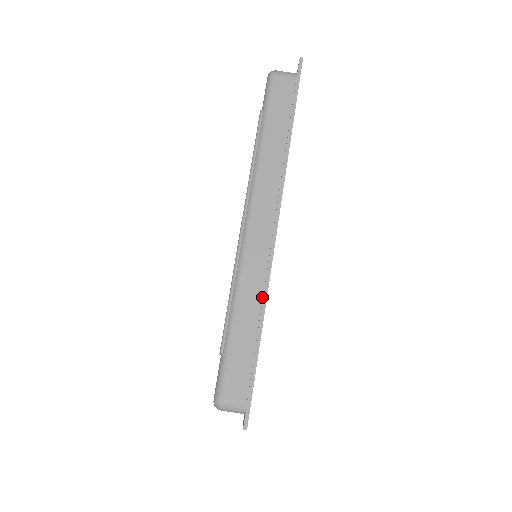
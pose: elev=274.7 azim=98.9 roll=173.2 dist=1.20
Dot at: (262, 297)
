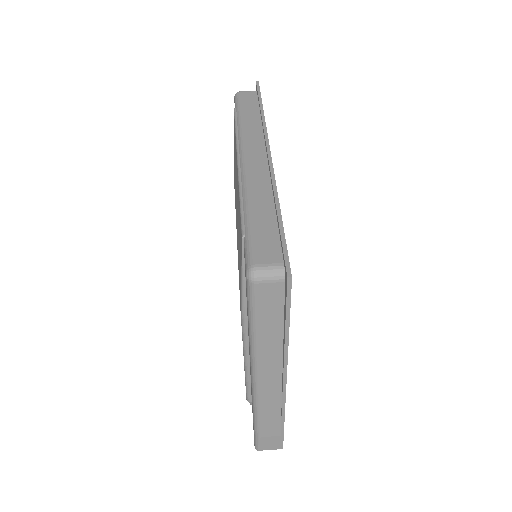
Dot at: (272, 192)
